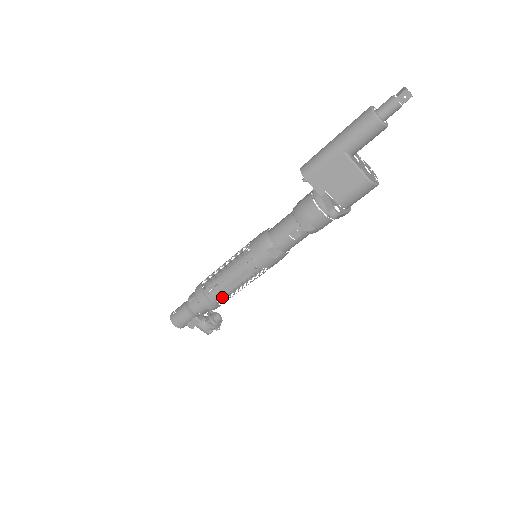
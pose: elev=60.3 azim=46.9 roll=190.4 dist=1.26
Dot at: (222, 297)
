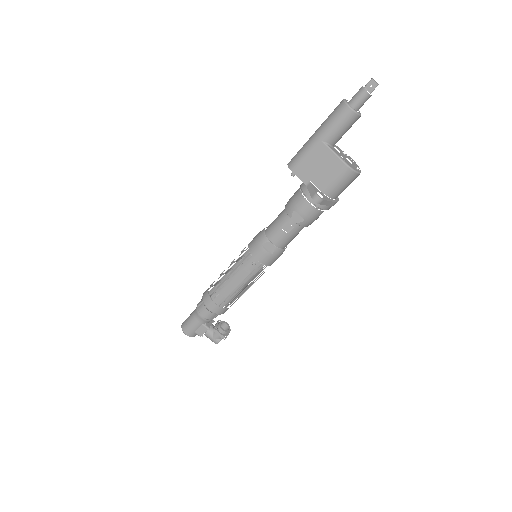
Dot at: (225, 298)
